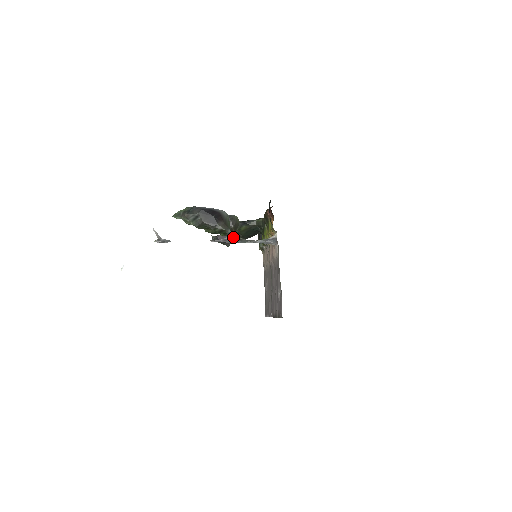
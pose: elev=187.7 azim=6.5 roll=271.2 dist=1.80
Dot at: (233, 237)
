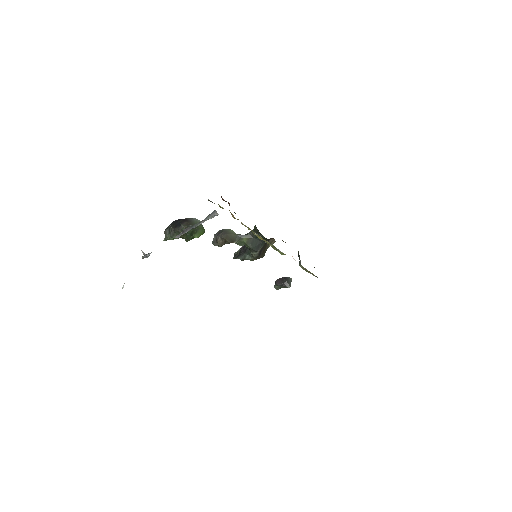
Dot at: (189, 227)
